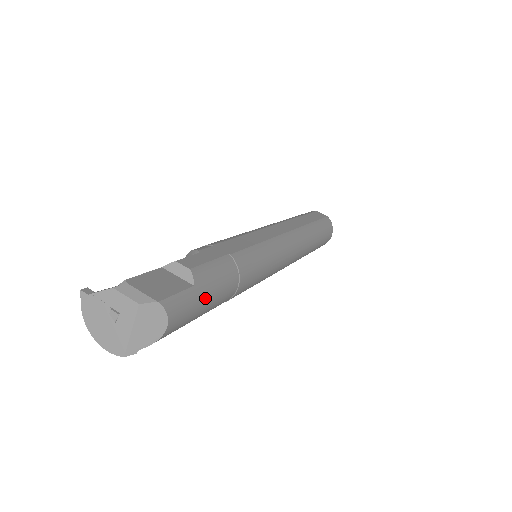
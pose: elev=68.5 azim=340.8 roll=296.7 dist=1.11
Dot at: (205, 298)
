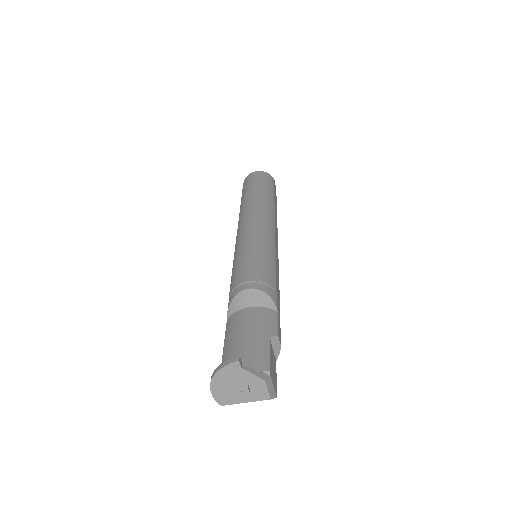
Dot at: occluded
